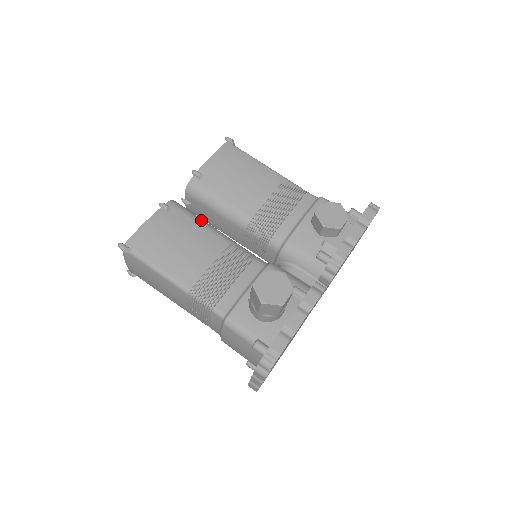
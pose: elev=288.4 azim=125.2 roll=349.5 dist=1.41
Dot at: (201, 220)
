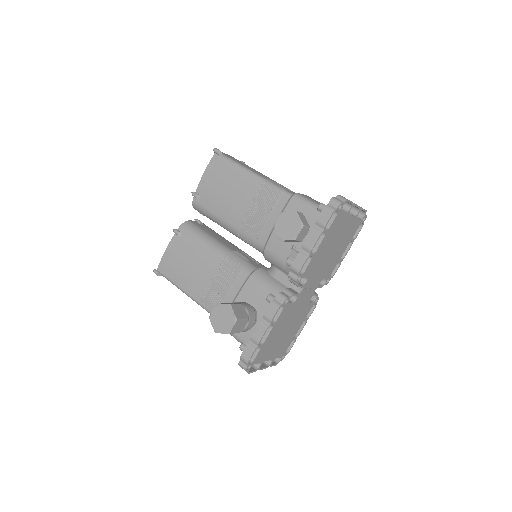
Dot at: (204, 238)
